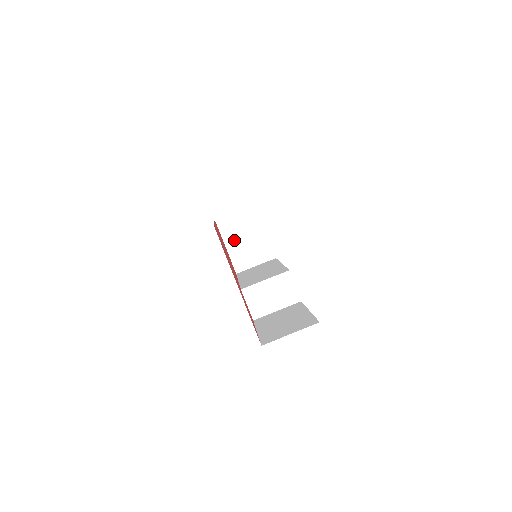
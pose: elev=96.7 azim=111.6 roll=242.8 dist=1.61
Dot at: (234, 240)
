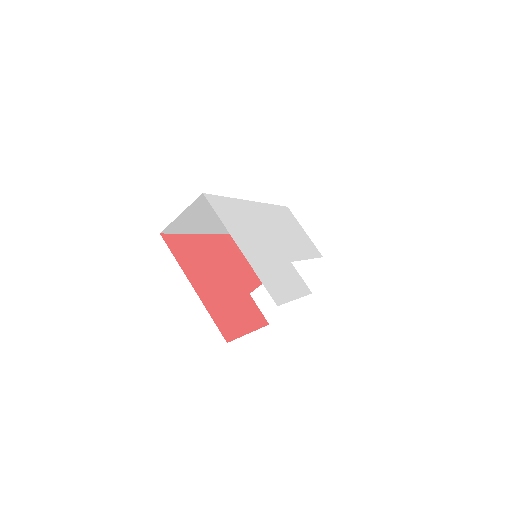
Dot at: occluded
